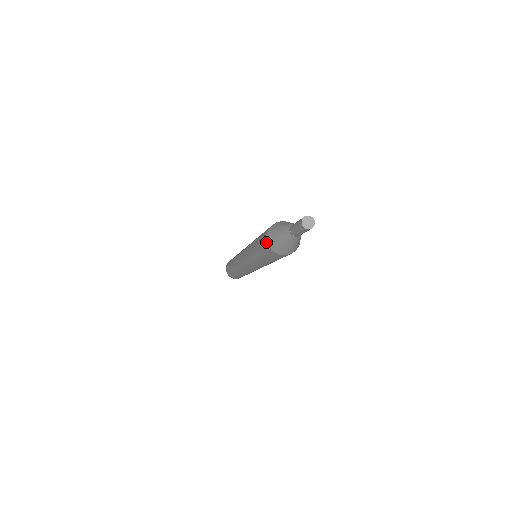
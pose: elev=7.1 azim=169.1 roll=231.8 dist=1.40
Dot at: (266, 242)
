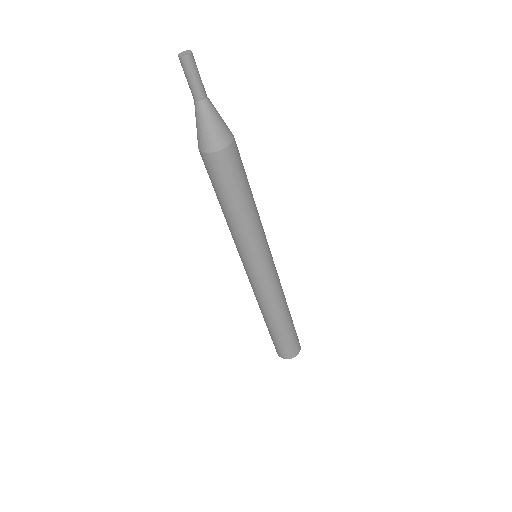
Dot at: occluded
